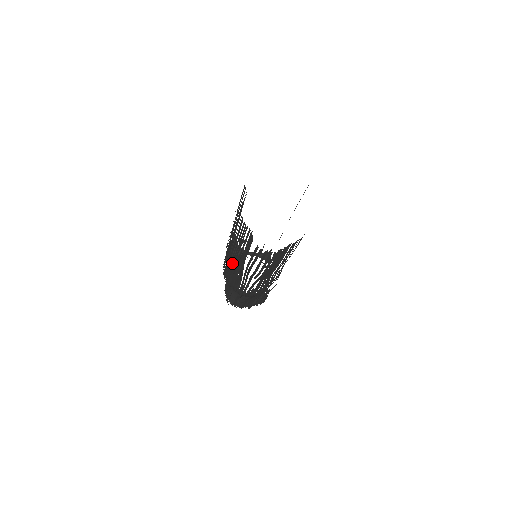
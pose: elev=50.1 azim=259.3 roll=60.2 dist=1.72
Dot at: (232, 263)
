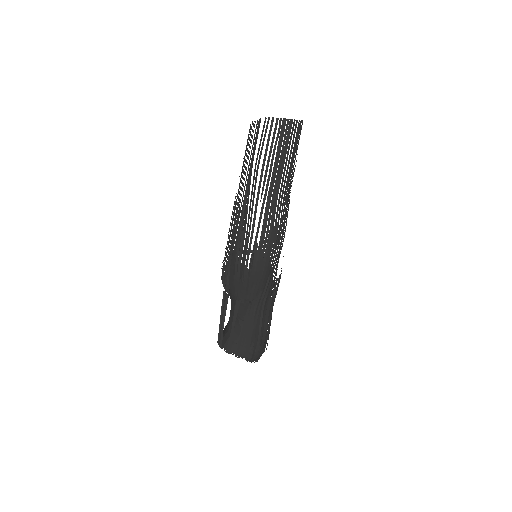
Dot at: (236, 212)
